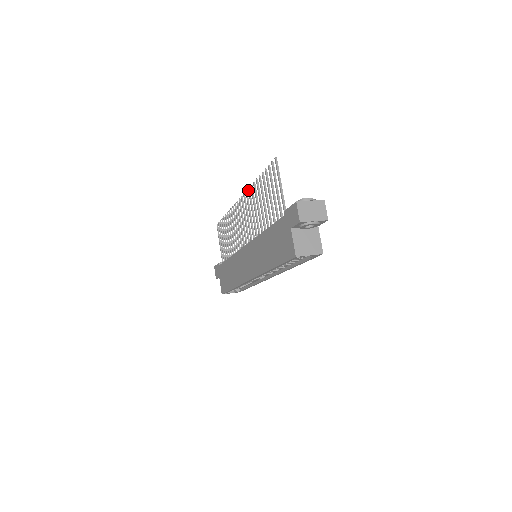
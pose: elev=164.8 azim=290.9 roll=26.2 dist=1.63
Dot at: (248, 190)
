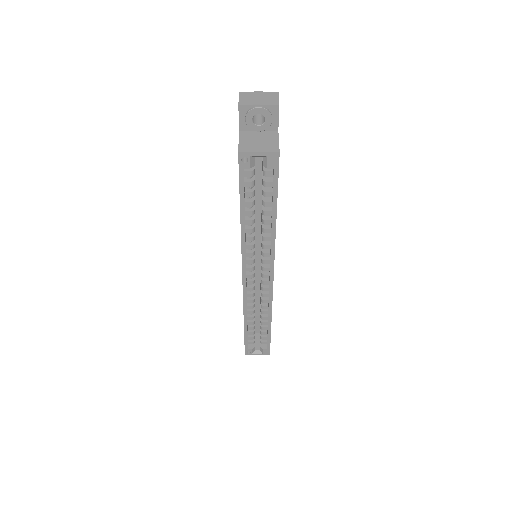
Dot at: occluded
